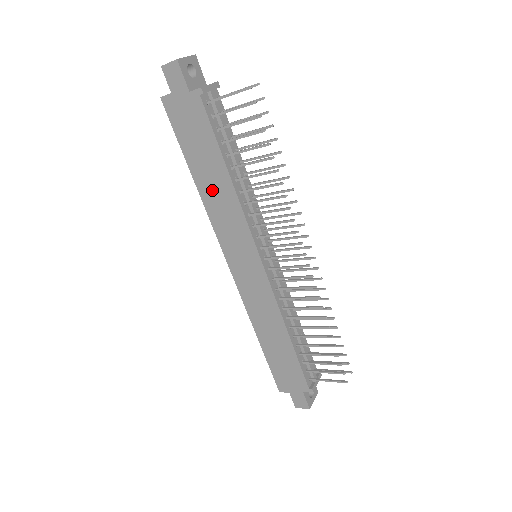
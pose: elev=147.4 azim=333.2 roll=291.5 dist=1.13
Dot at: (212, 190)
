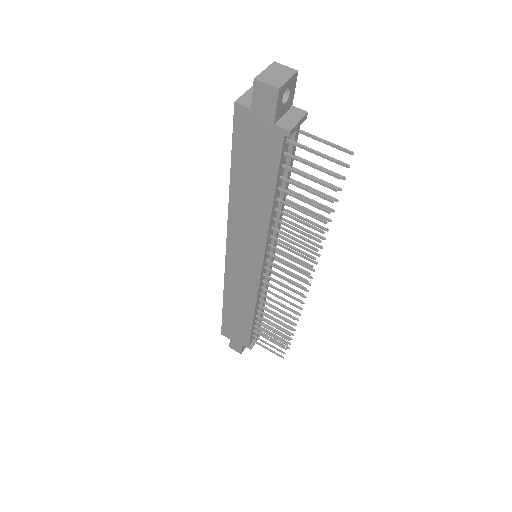
Dot at: (245, 204)
